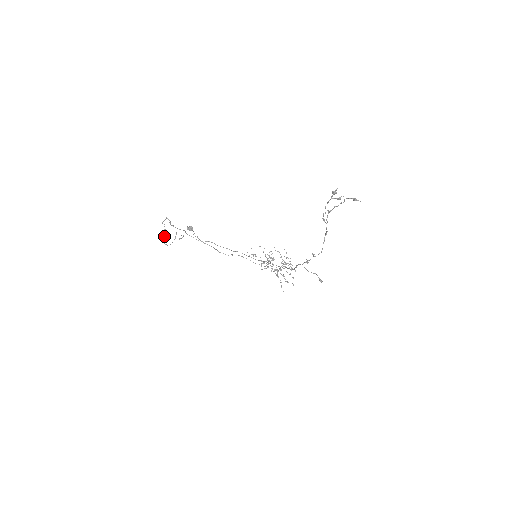
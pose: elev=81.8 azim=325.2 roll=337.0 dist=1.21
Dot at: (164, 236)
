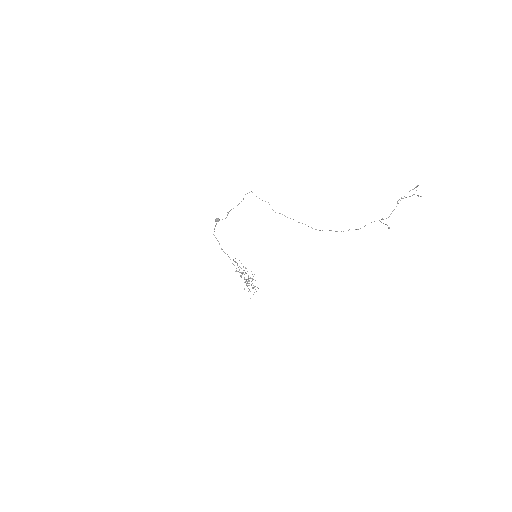
Dot at: (238, 204)
